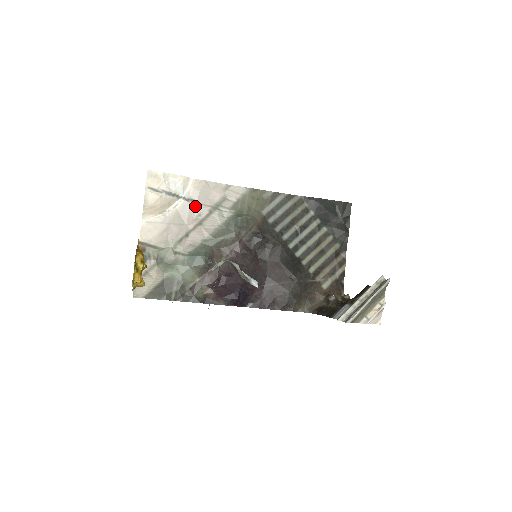
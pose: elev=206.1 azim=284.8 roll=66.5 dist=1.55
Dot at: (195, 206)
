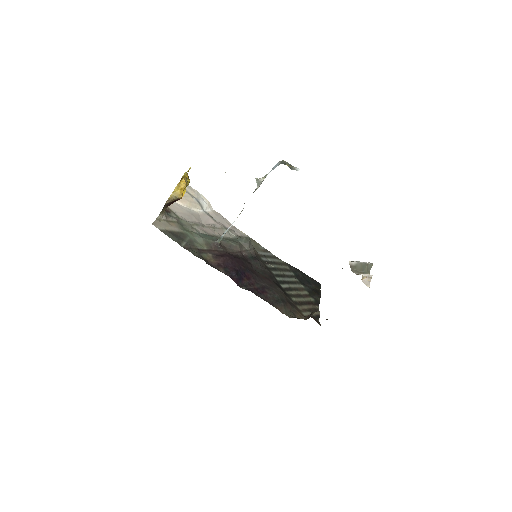
Dot at: (212, 219)
